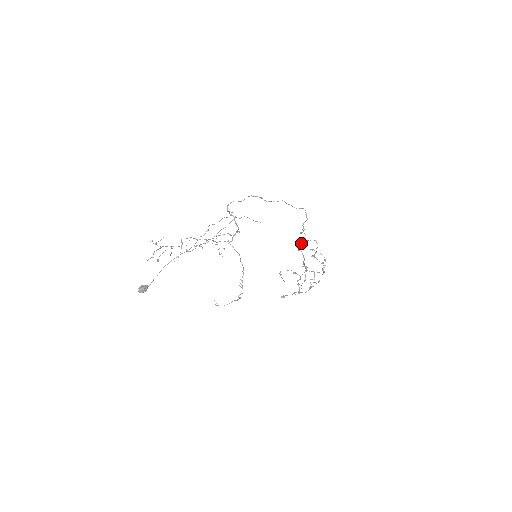
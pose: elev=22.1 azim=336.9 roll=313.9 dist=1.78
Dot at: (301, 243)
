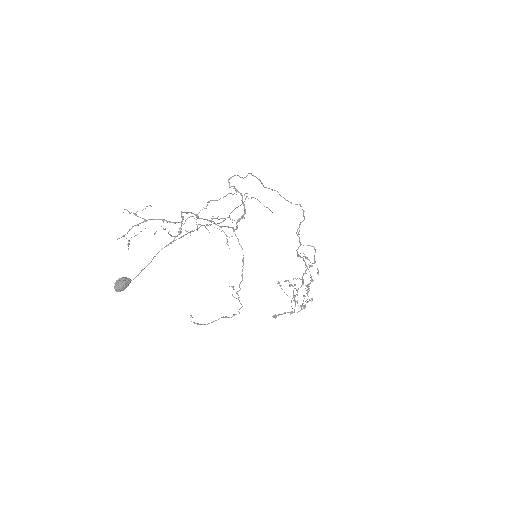
Dot at: (298, 247)
